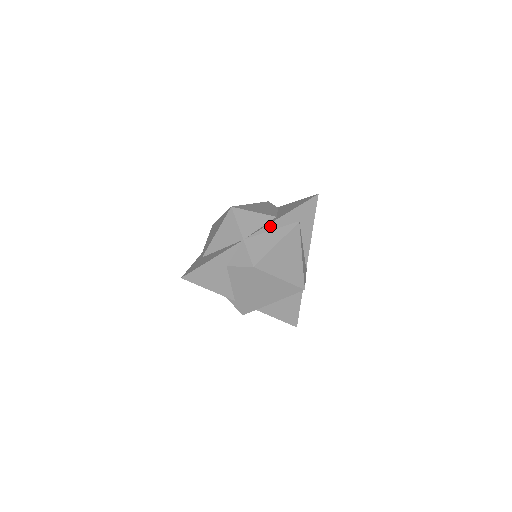
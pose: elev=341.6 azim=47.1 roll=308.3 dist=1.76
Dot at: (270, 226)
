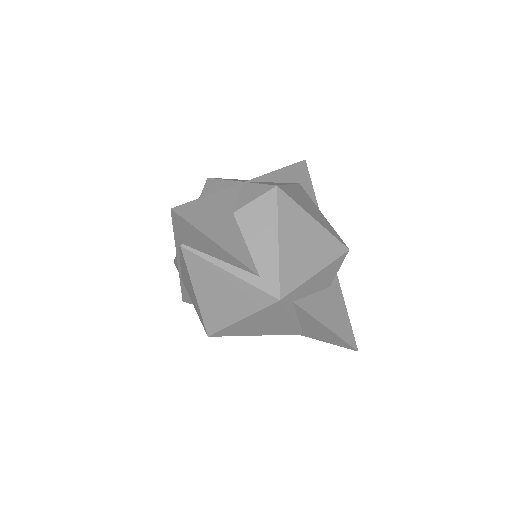
Dot at: (269, 177)
